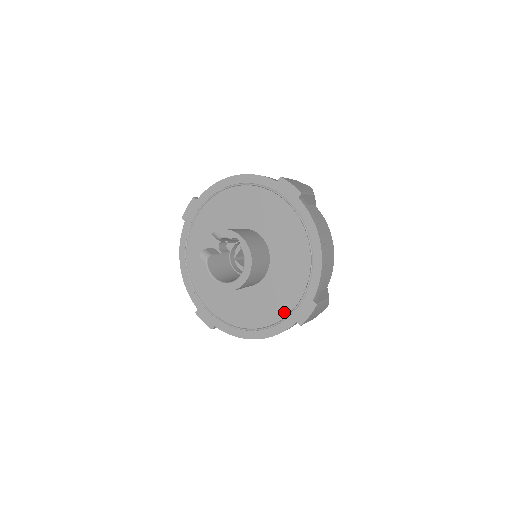
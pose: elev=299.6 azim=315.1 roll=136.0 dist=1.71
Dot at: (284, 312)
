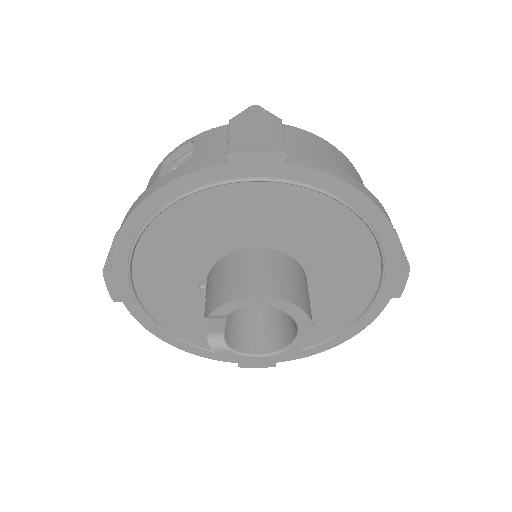
Dot at: (365, 300)
